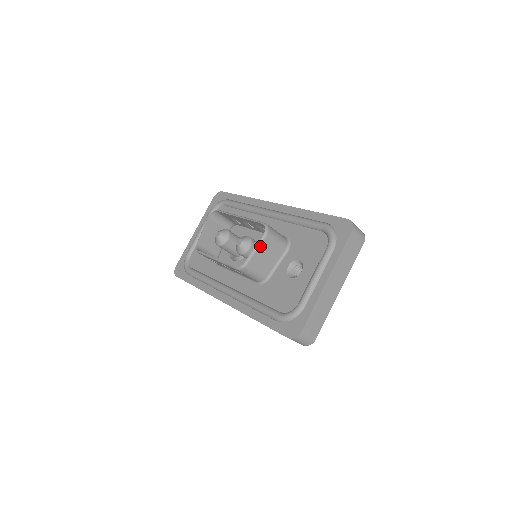
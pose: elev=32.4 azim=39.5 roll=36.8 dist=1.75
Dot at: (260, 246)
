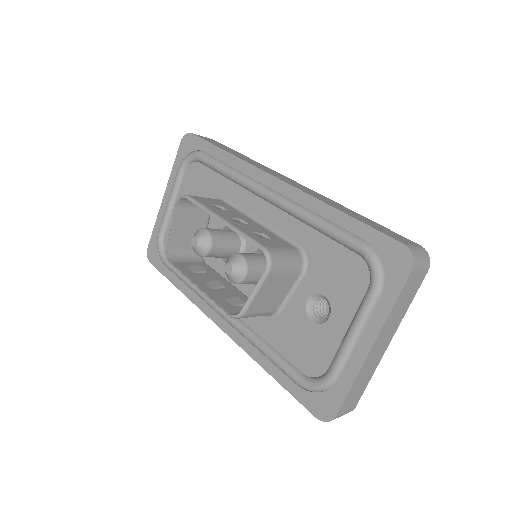
Dot at: (261, 287)
